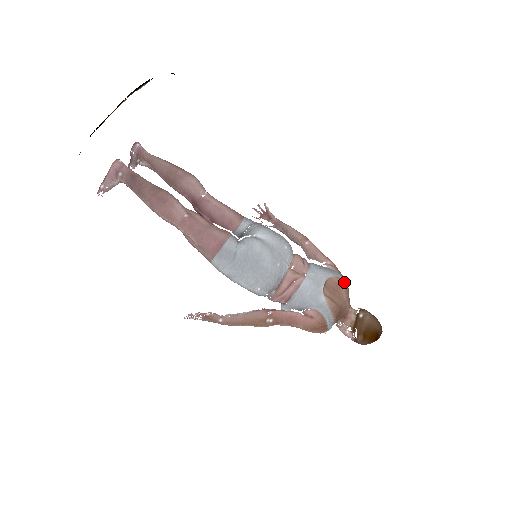
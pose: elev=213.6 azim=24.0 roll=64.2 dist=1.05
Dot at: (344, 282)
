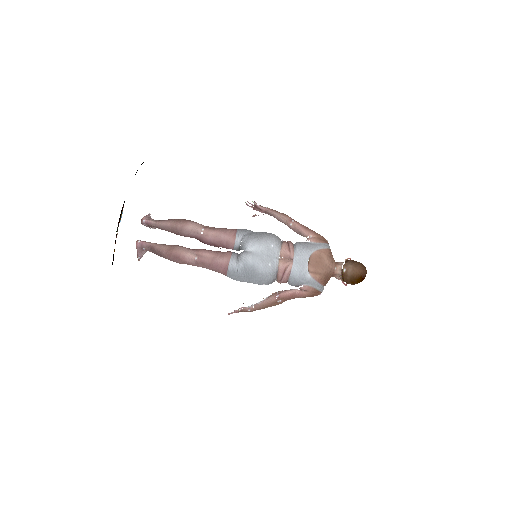
Dot at: (324, 251)
